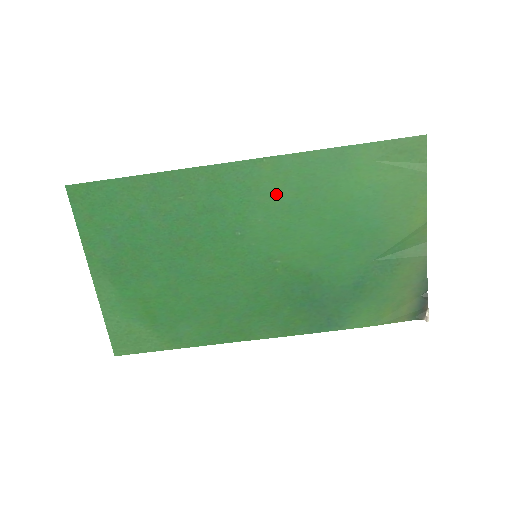
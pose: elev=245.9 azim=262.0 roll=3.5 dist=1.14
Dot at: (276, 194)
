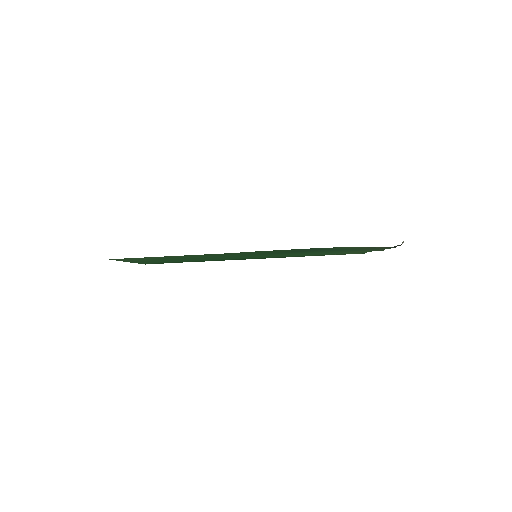
Dot at: occluded
